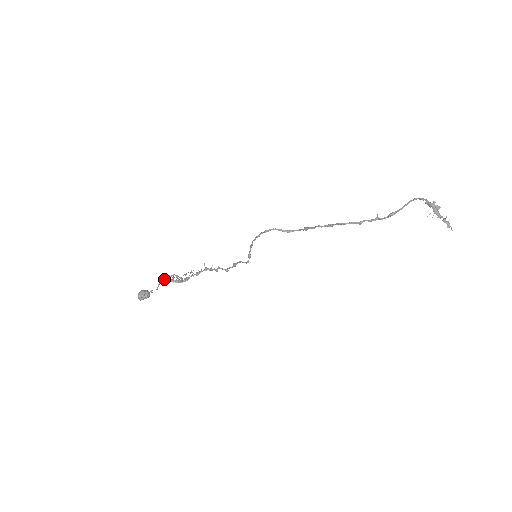
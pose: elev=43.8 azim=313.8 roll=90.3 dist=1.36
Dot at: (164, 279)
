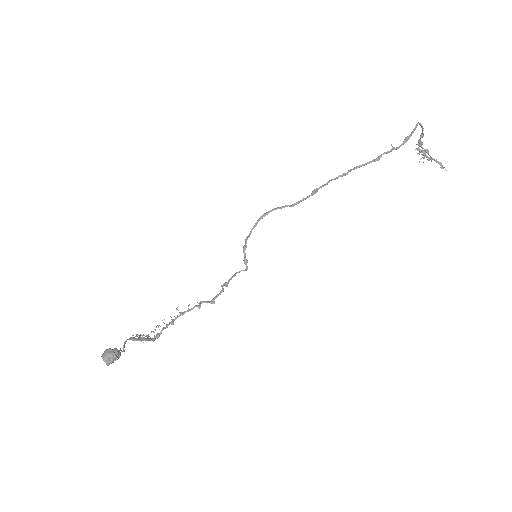
Dot at: occluded
